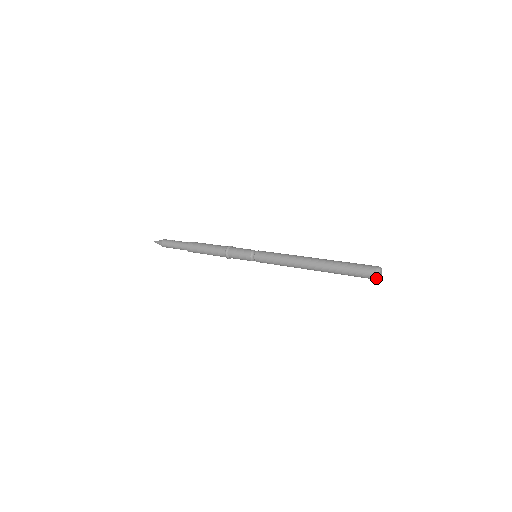
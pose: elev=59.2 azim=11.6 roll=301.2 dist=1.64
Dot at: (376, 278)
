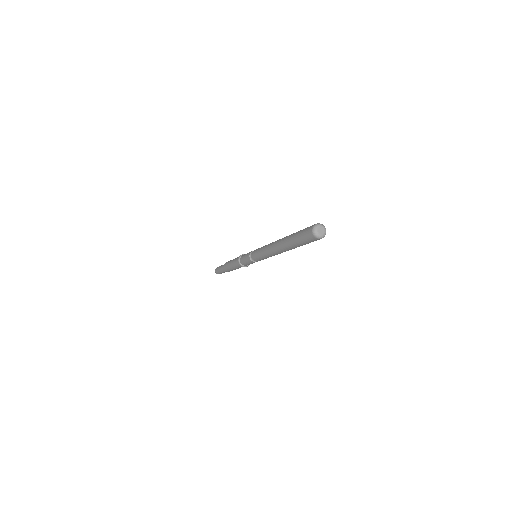
Dot at: (318, 239)
